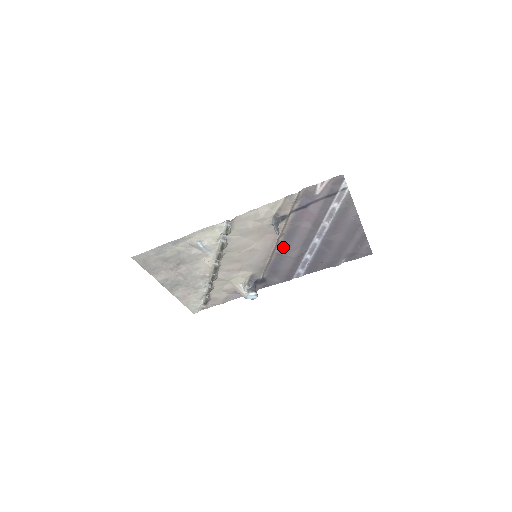
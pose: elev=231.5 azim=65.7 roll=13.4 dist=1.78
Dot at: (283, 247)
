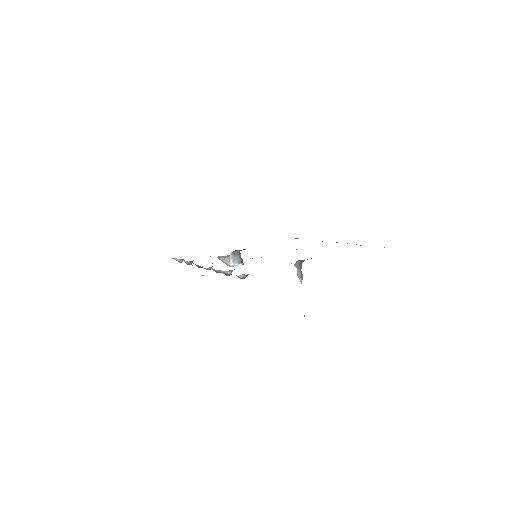
Dot at: occluded
